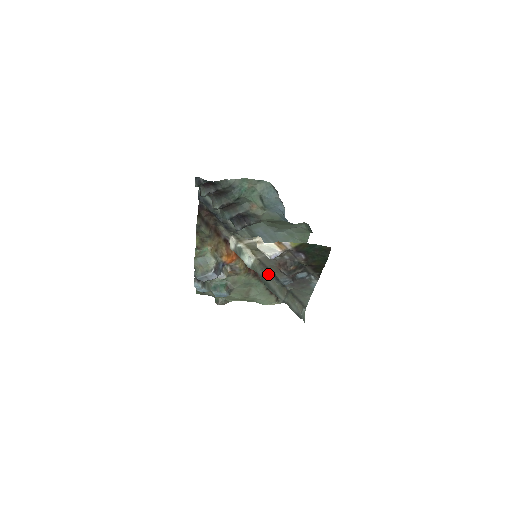
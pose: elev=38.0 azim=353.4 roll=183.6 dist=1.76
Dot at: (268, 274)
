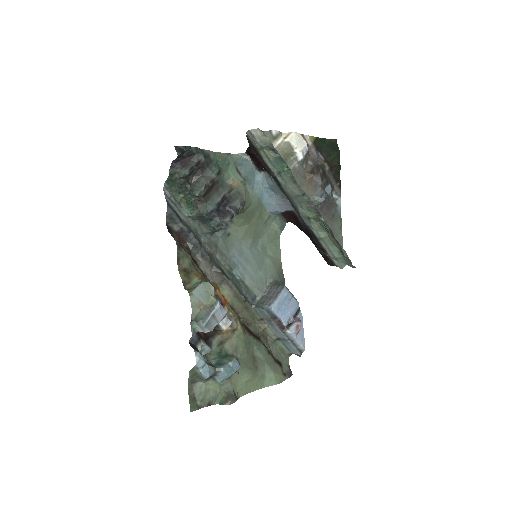
Dot at: occluded
